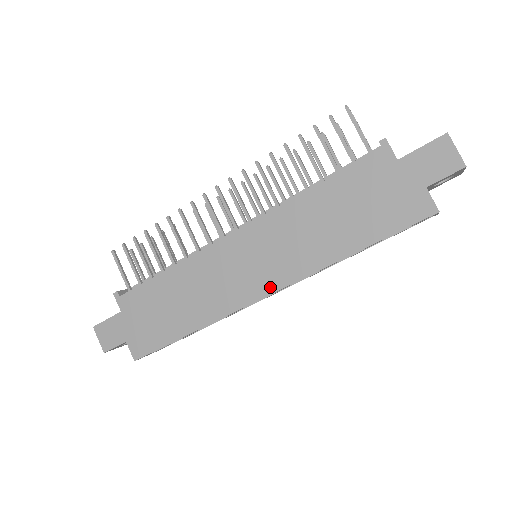
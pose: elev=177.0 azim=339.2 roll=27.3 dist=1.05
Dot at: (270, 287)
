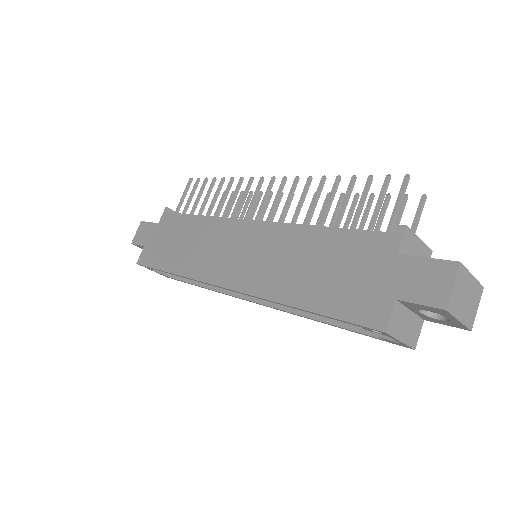
Dot at: (231, 282)
